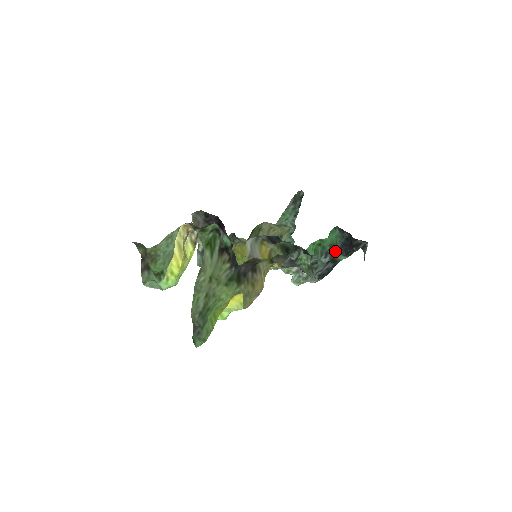
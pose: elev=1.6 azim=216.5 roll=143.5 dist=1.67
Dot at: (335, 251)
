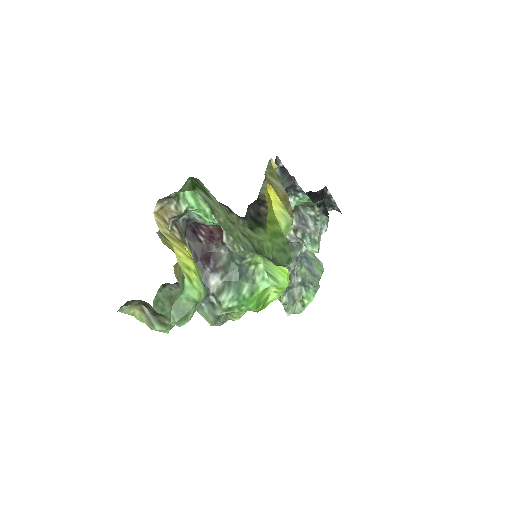
Dot at: occluded
